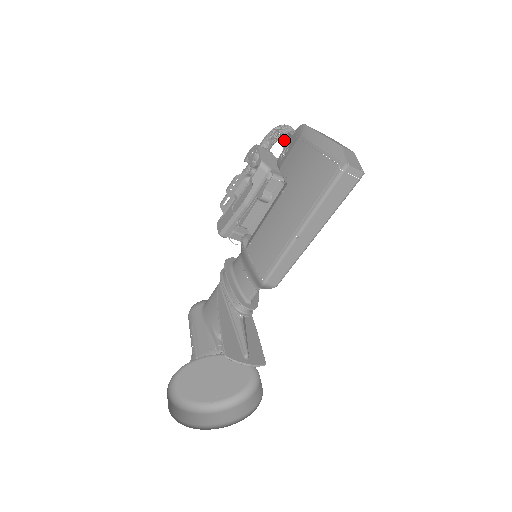
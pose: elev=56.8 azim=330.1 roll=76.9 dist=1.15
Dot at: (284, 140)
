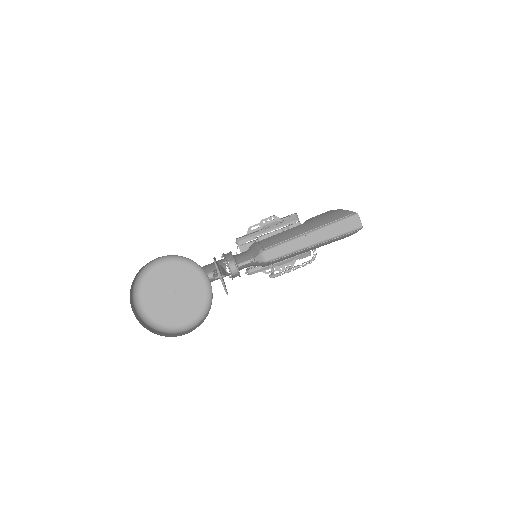
Dot at: occluded
